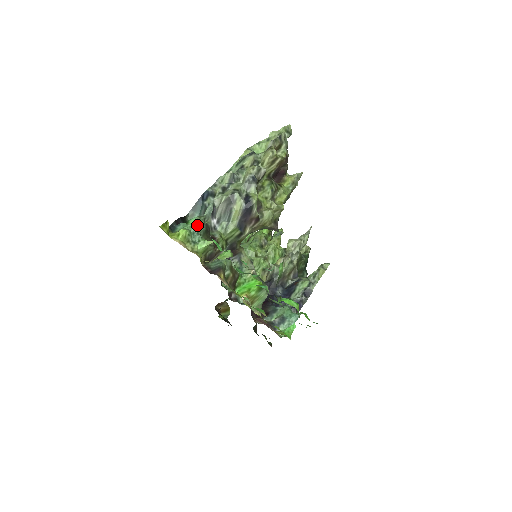
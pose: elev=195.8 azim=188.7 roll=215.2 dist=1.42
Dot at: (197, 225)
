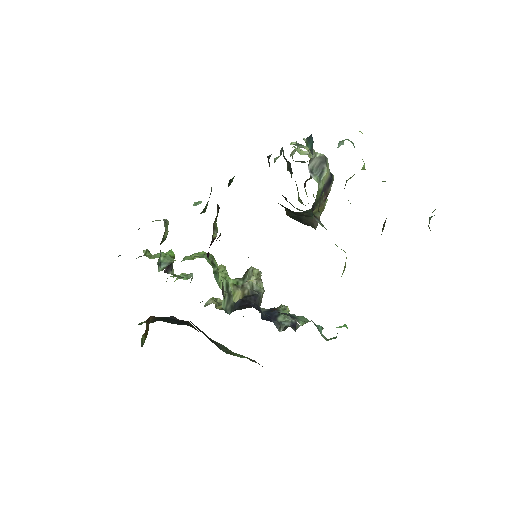
Dot at: occluded
